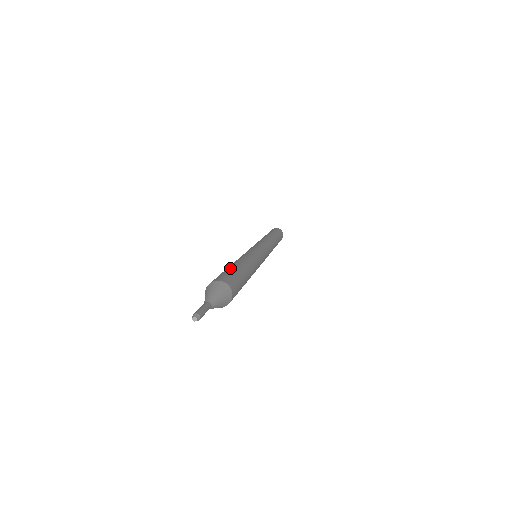
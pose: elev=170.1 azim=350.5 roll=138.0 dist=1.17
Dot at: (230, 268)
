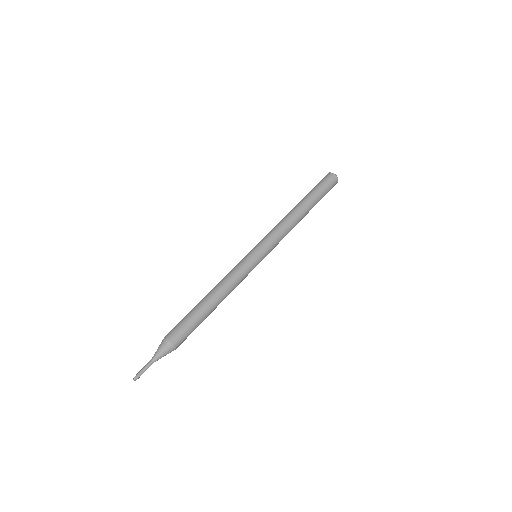
Dot at: (194, 314)
